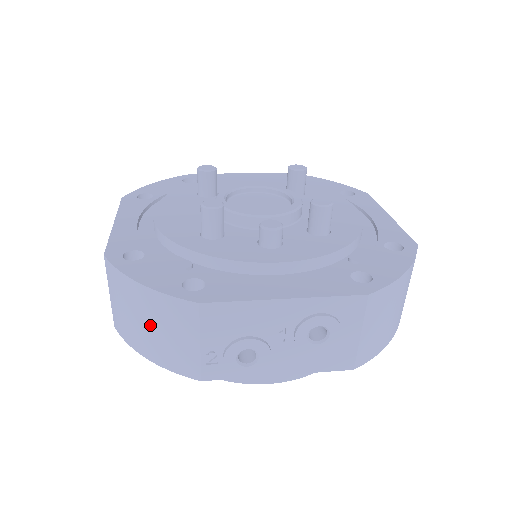
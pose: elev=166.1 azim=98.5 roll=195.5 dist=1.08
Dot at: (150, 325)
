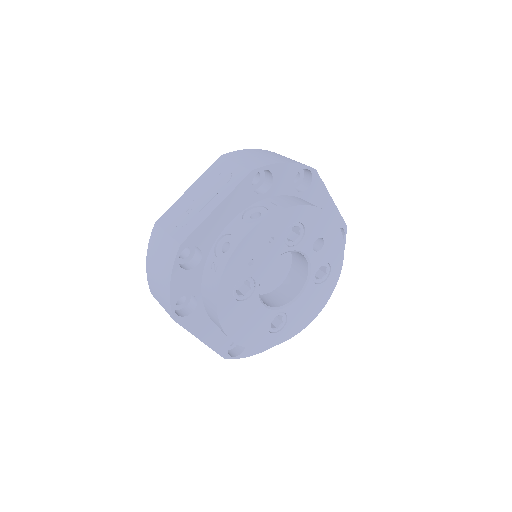
Dot at: (274, 155)
